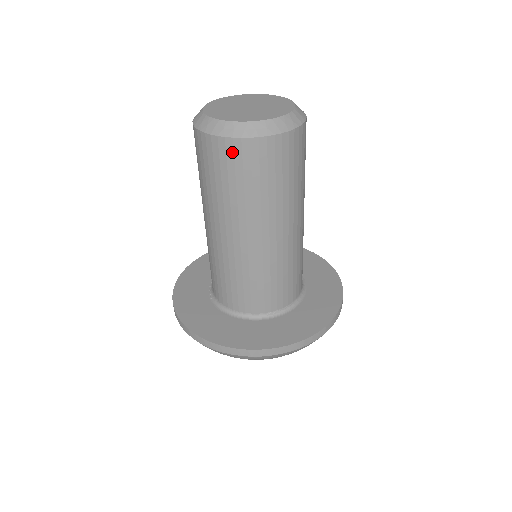
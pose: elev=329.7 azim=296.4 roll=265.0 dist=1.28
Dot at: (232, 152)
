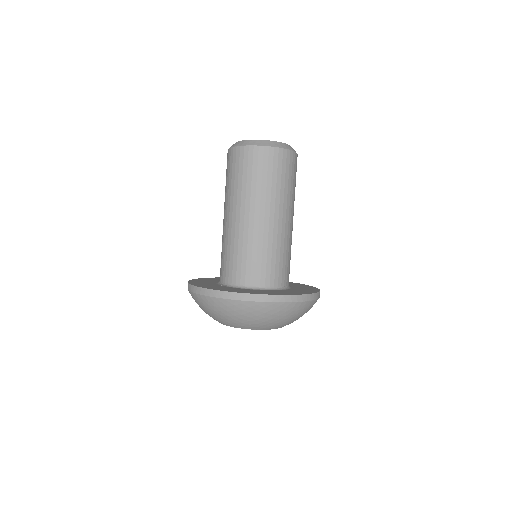
Dot at: (267, 155)
